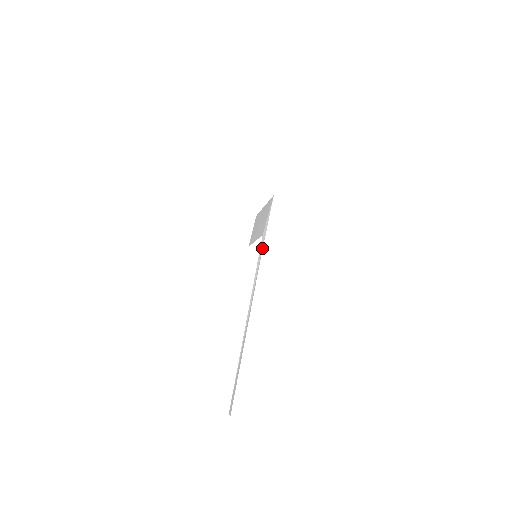
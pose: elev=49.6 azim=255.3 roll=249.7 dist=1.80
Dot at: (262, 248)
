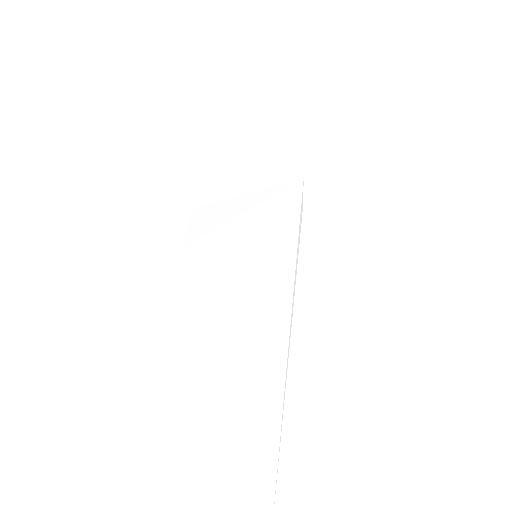
Dot at: (301, 241)
